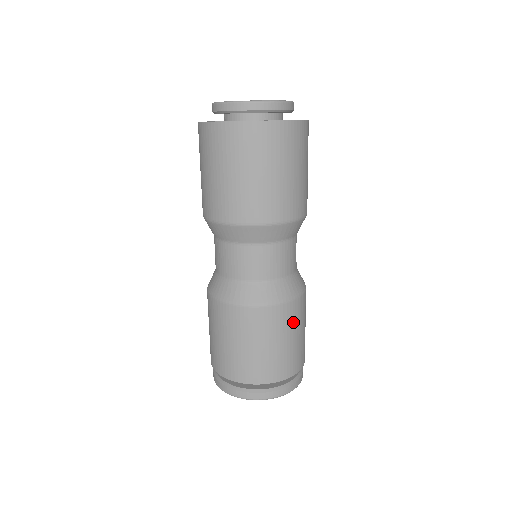
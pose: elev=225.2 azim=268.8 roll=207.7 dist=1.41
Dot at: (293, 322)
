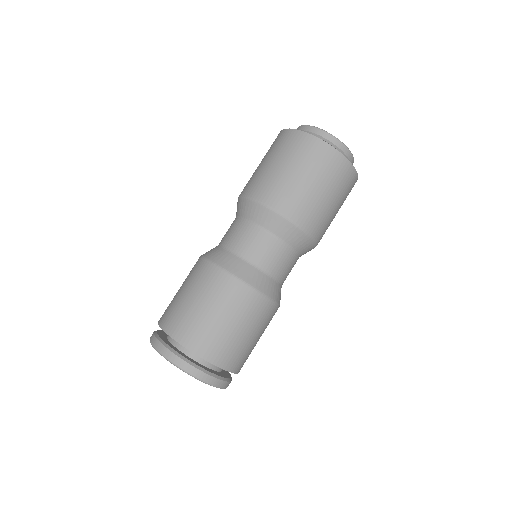
Dot at: (266, 324)
